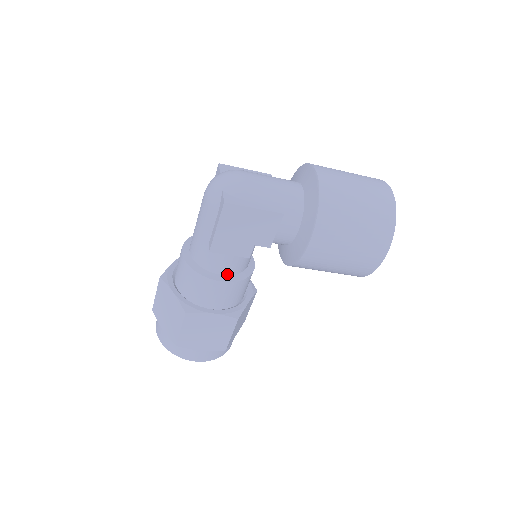
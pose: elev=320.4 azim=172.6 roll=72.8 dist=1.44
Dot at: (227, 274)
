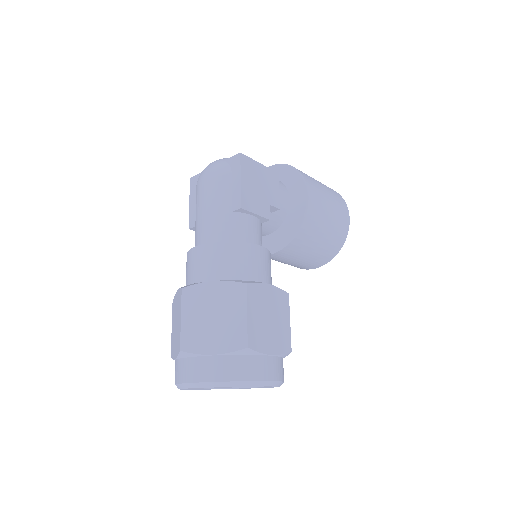
Dot at: occluded
